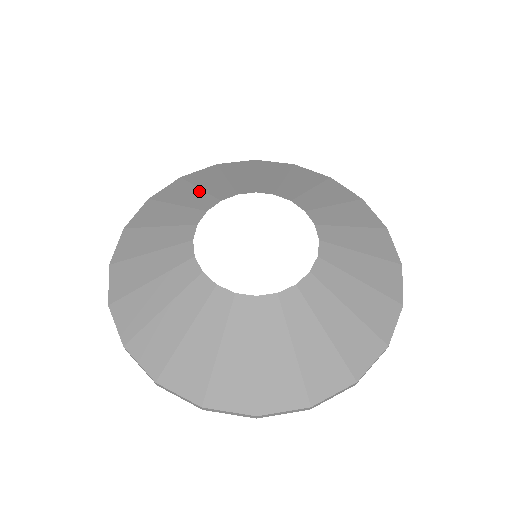
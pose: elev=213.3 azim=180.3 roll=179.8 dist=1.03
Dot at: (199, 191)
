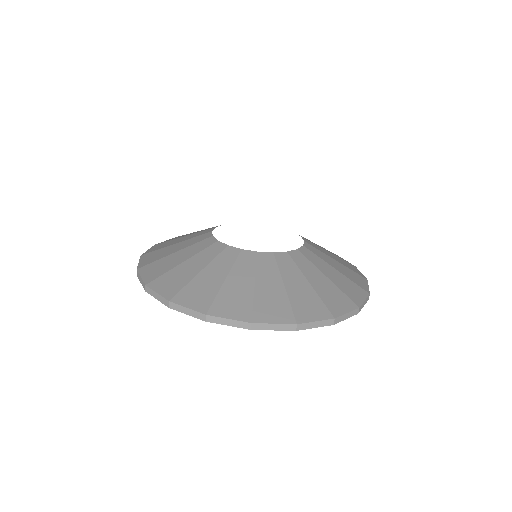
Dot at: occluded
